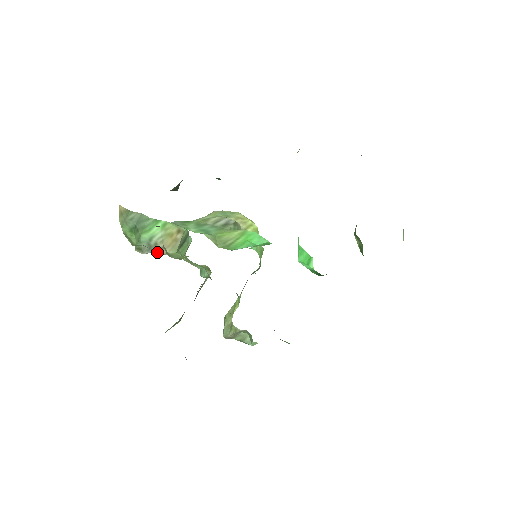
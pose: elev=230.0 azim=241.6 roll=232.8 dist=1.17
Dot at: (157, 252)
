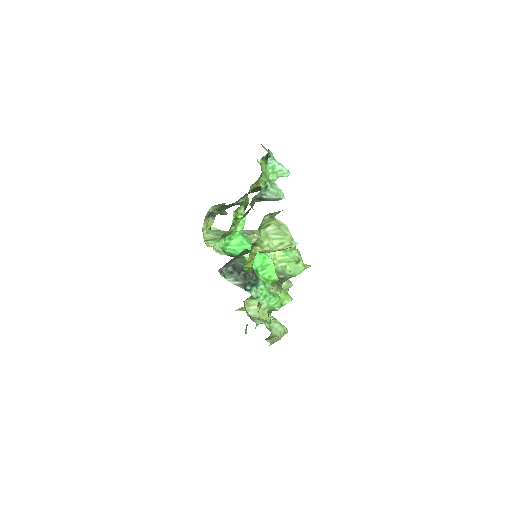
Dot at: occluded
